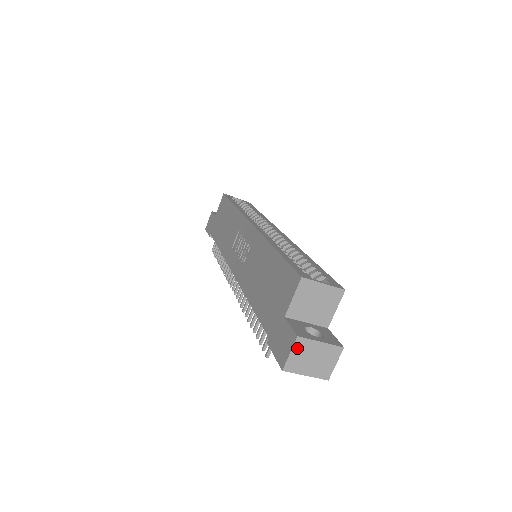
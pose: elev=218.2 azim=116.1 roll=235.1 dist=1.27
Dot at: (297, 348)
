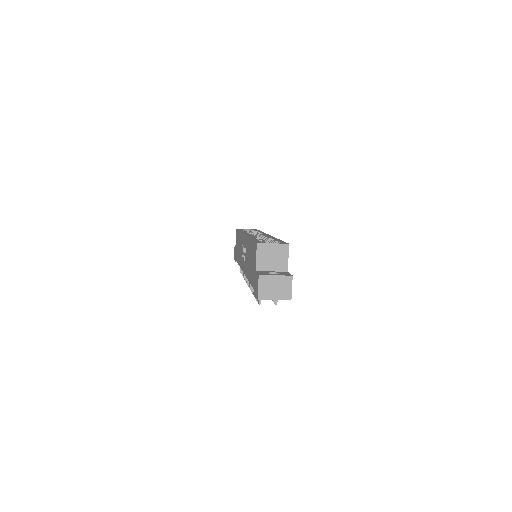
Dot at: (261, 283)
